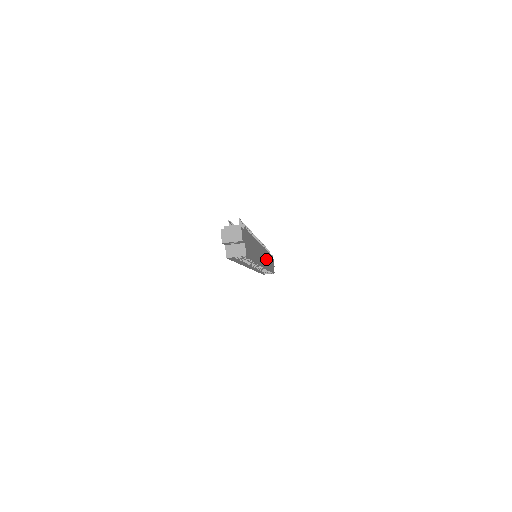
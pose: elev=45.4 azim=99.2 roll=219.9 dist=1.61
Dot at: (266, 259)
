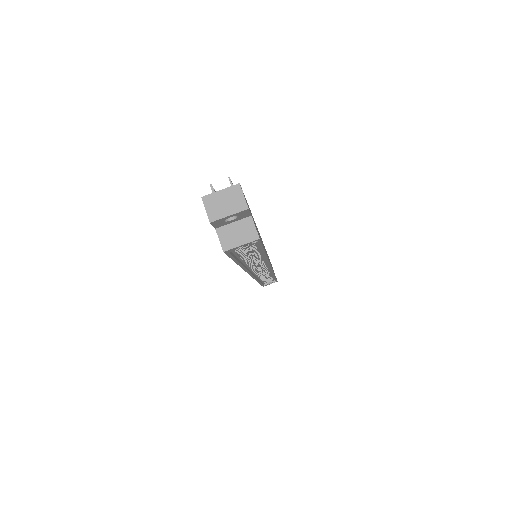
Dot at: occluded
